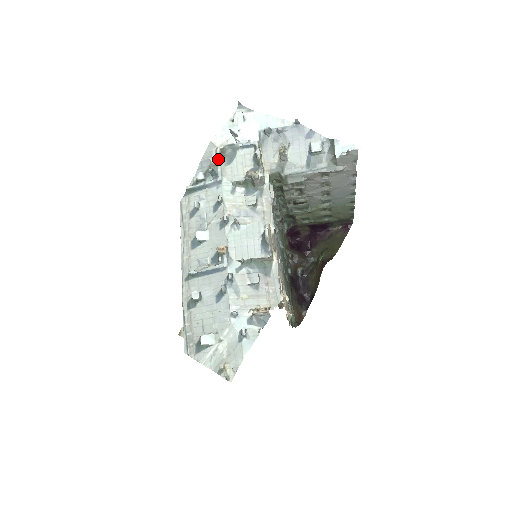
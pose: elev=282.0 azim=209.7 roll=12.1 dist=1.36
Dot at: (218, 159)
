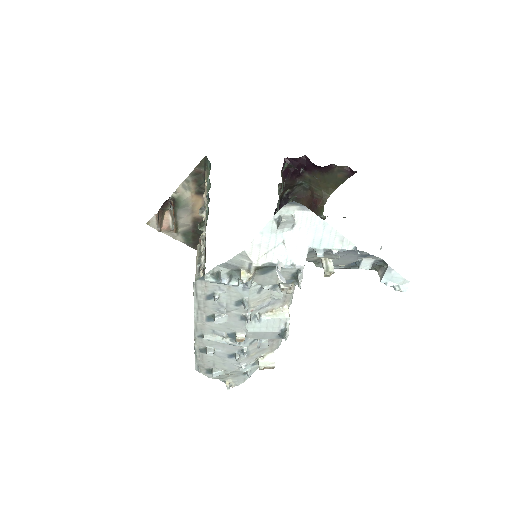
Dot at: (251, 276)
